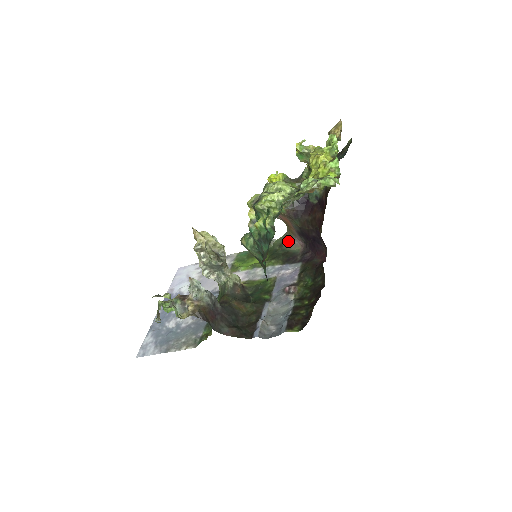
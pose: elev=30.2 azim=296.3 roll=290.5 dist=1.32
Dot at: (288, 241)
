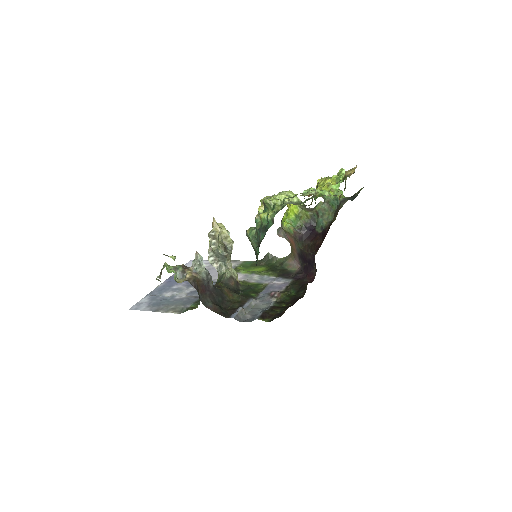
Dot at: (289, 262)
